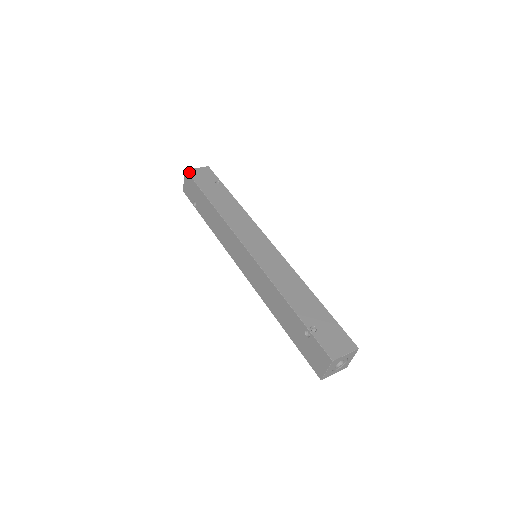
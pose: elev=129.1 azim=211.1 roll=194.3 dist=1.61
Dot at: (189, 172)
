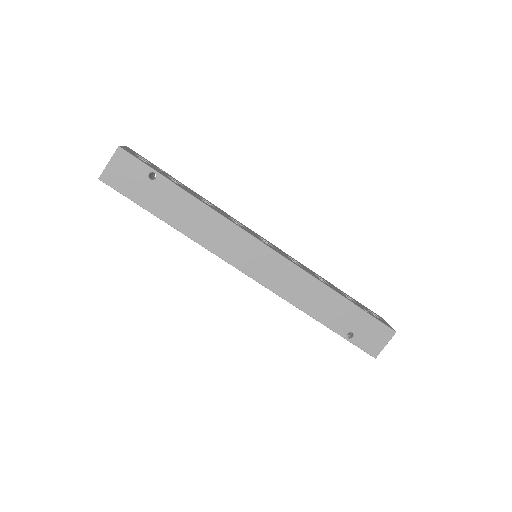
Dot at: (106, 182)
